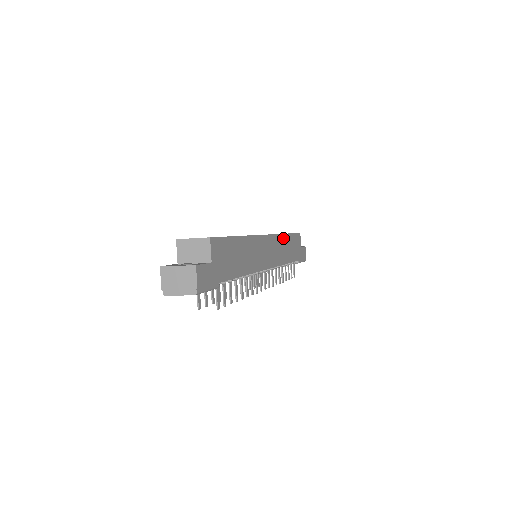
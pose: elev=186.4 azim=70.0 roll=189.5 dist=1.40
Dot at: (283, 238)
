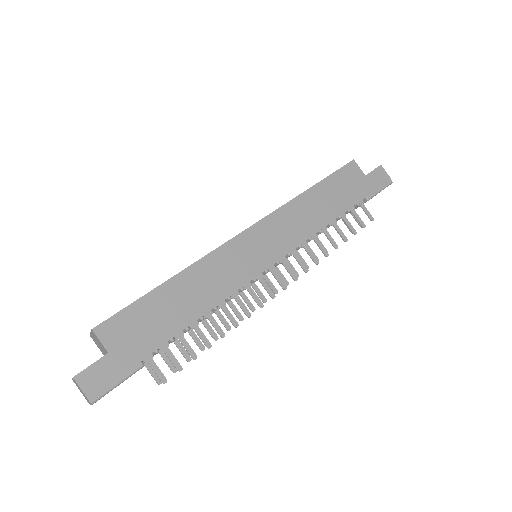
Dot at: (298, 202)
